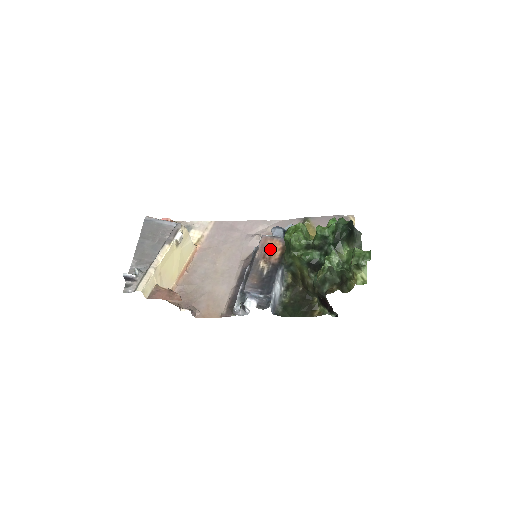
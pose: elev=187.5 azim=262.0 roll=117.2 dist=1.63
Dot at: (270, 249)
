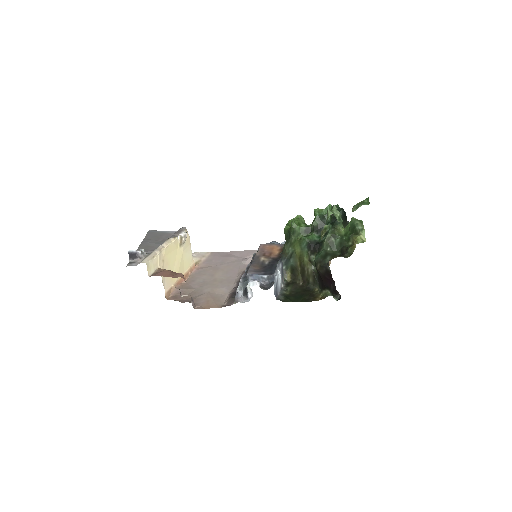
Dot at: (269, 250)
